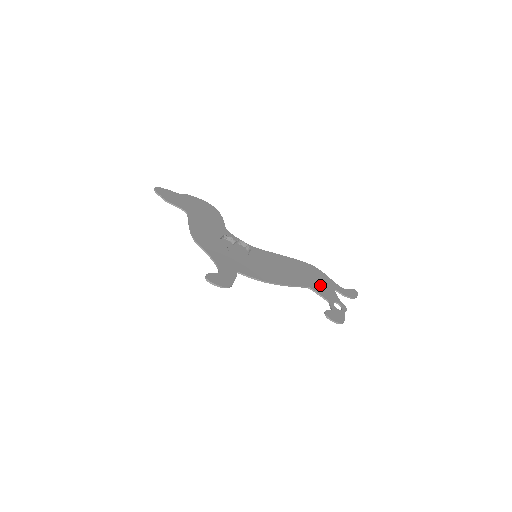
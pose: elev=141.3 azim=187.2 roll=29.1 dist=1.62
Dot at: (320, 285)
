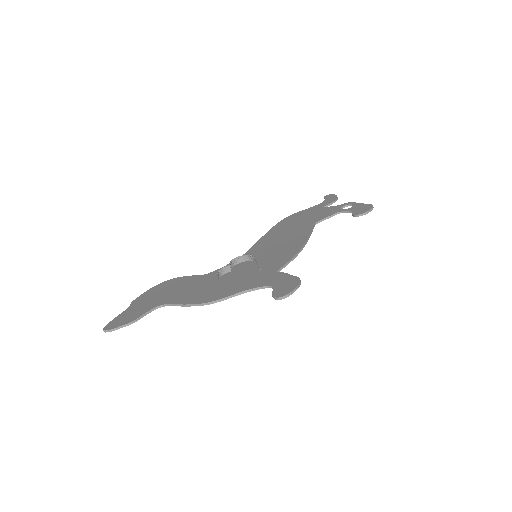
Dot at: (314, 216)
